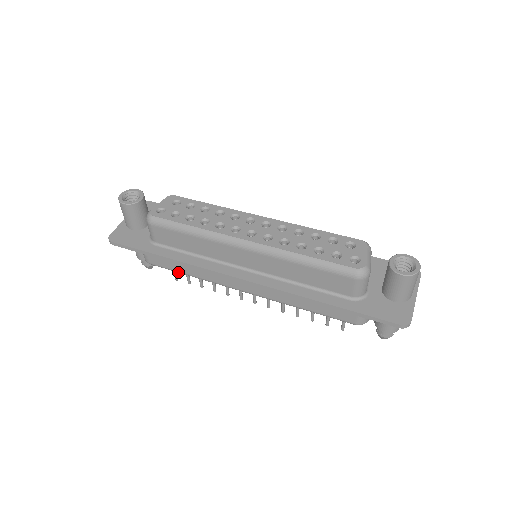
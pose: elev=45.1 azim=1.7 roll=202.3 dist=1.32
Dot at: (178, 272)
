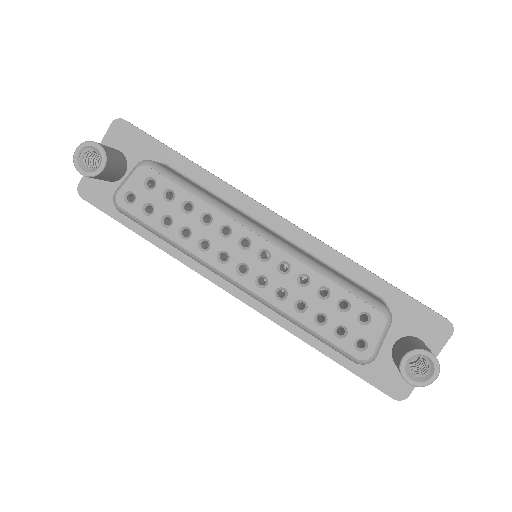
Dot at: occluded
